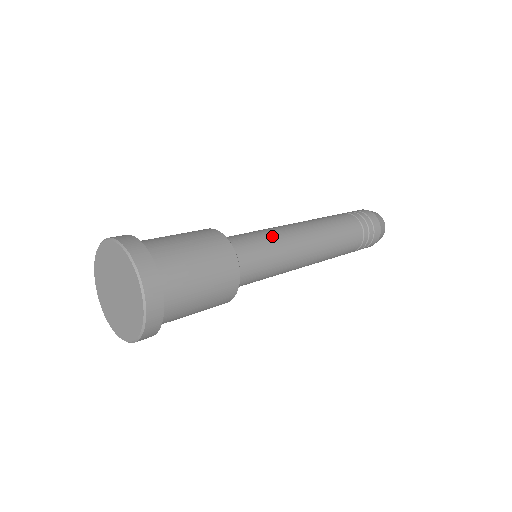
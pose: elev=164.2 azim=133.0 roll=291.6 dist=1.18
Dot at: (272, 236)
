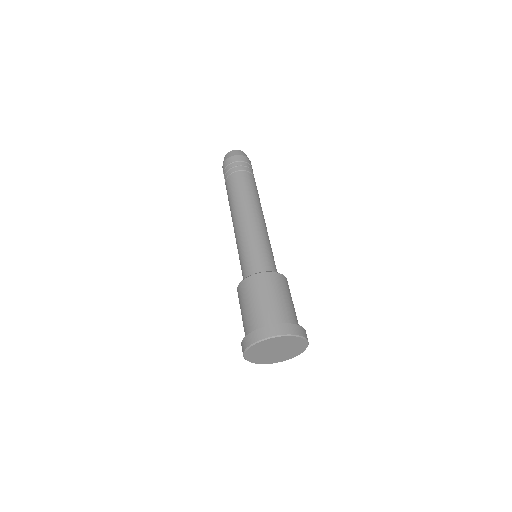
Dot at: (258, 240)
